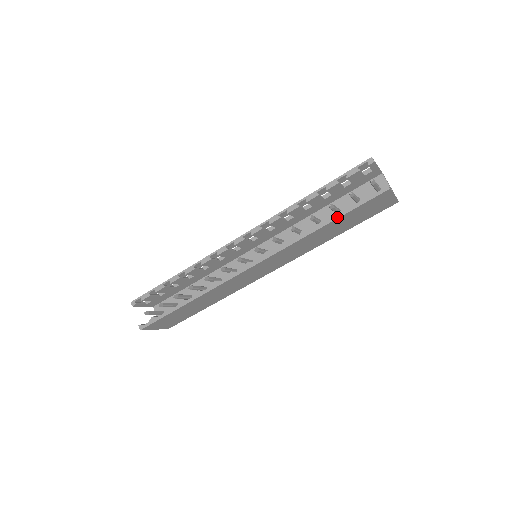
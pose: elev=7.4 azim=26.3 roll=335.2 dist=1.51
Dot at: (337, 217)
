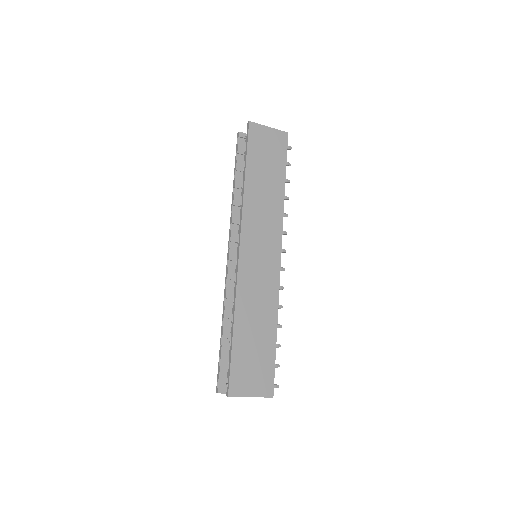
Dot at: (245, 164)
